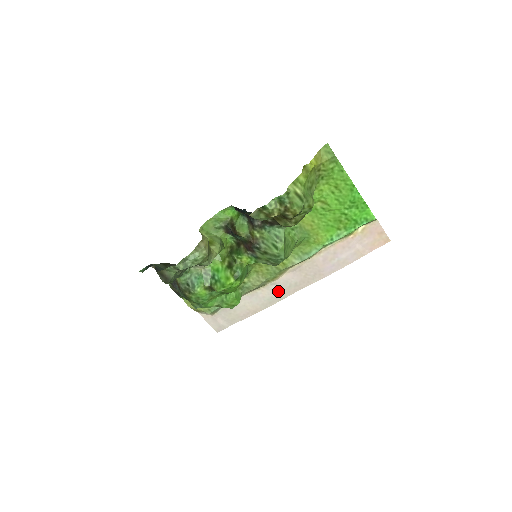
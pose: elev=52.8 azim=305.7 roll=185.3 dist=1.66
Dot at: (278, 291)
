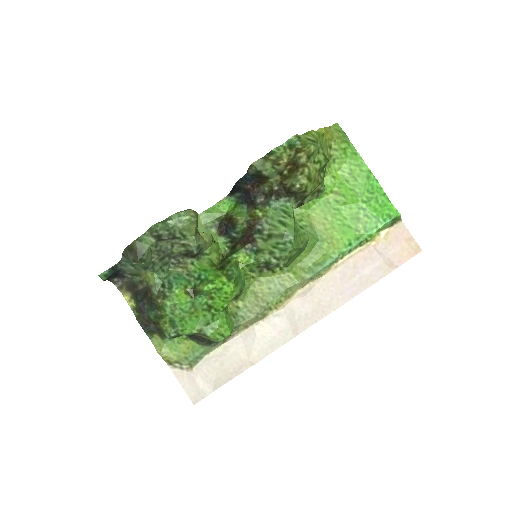
Dot at: (283, 327)
